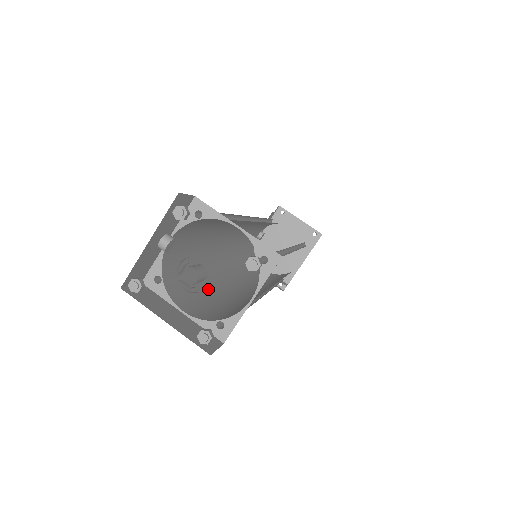
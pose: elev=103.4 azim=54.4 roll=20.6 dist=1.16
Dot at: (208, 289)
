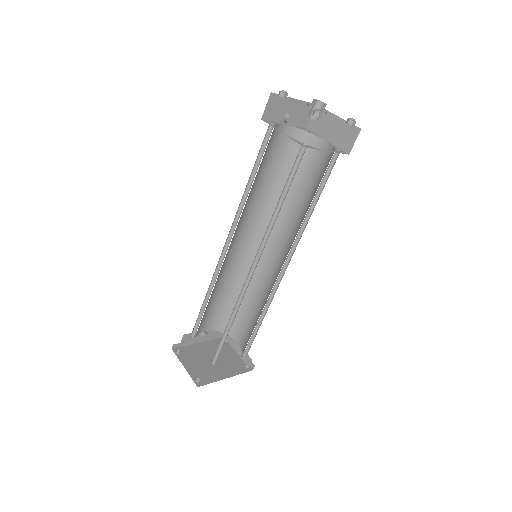
Dot at: occluded
